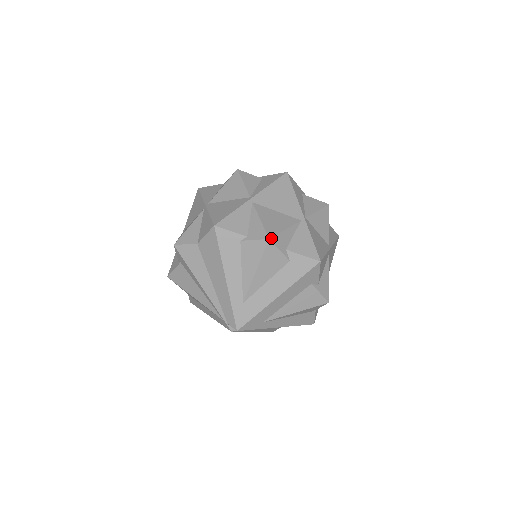
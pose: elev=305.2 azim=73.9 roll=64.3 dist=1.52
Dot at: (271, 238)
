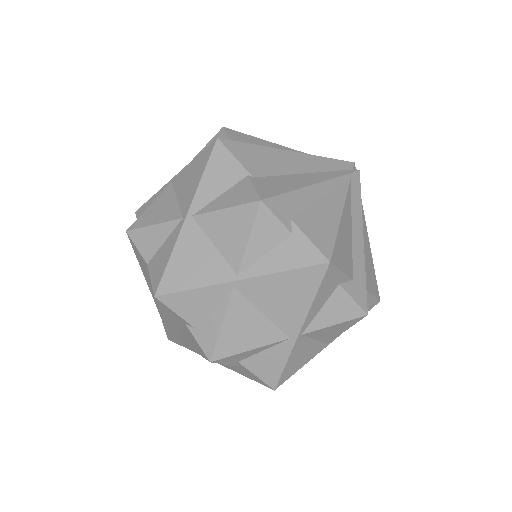
Dot at: (215, 361)
